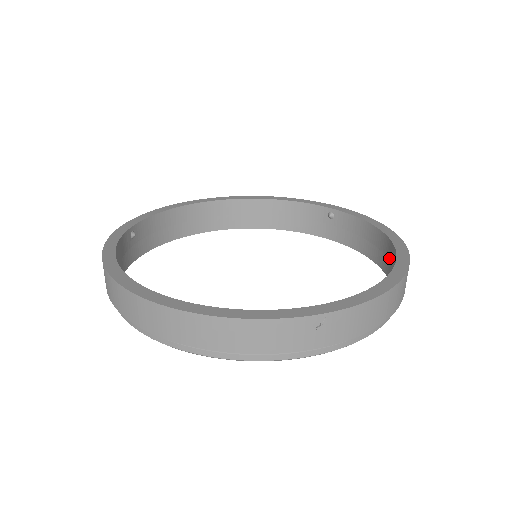
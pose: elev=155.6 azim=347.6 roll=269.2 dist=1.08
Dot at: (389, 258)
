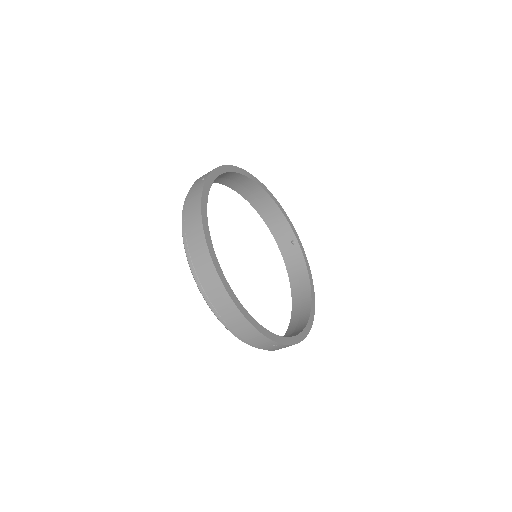
Dot at: (303, 302)
